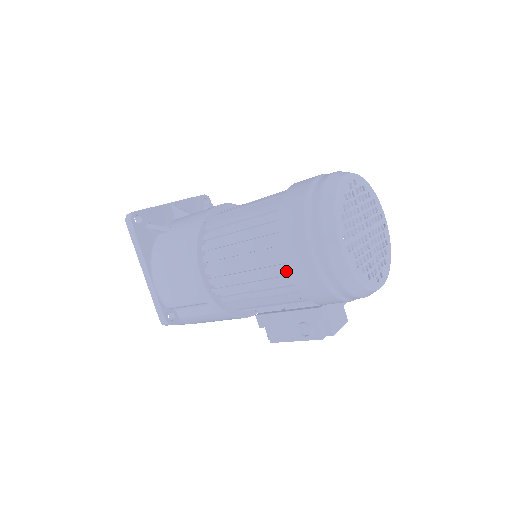
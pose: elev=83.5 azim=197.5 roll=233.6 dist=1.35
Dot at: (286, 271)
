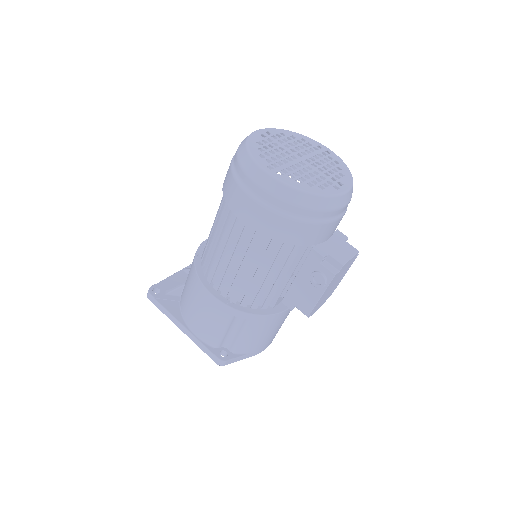
Dot at: (257, 234)
